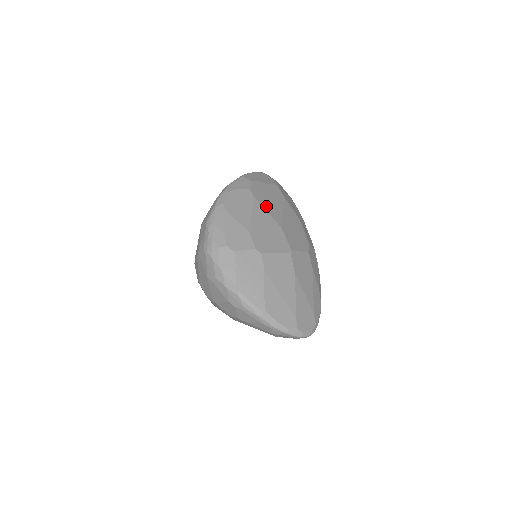
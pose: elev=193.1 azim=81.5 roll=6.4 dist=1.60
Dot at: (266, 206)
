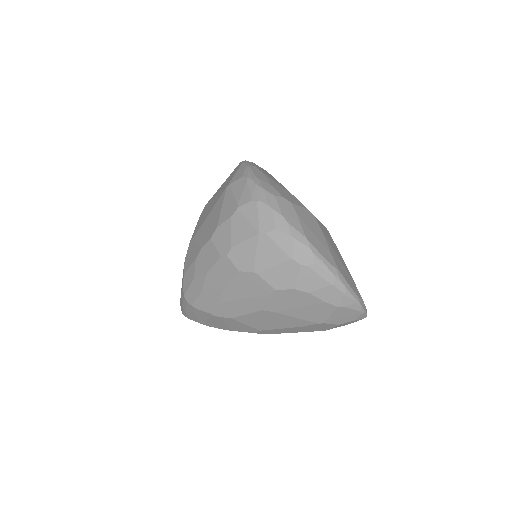
Dot at: occluded
